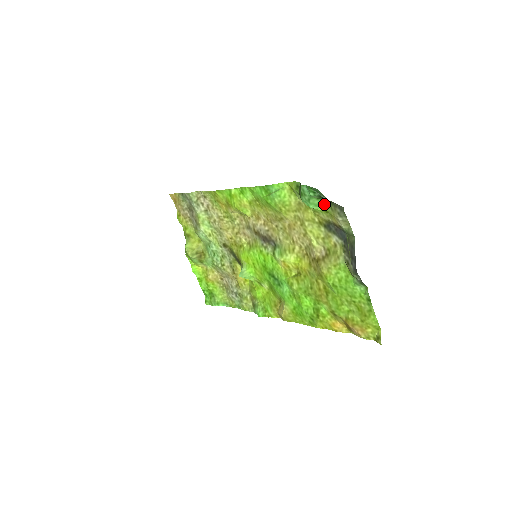
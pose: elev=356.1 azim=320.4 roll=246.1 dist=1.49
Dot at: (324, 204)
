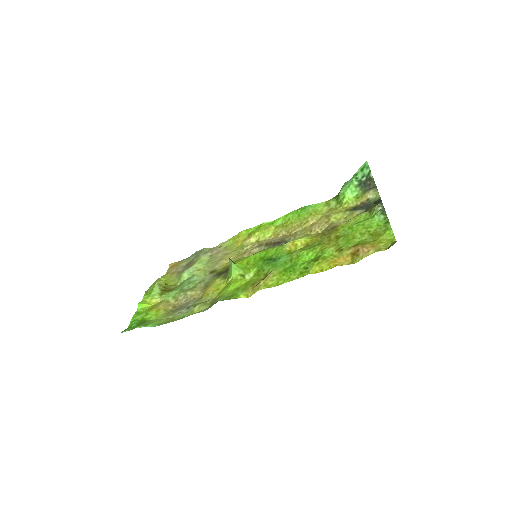
Dot at: (358, 194)
